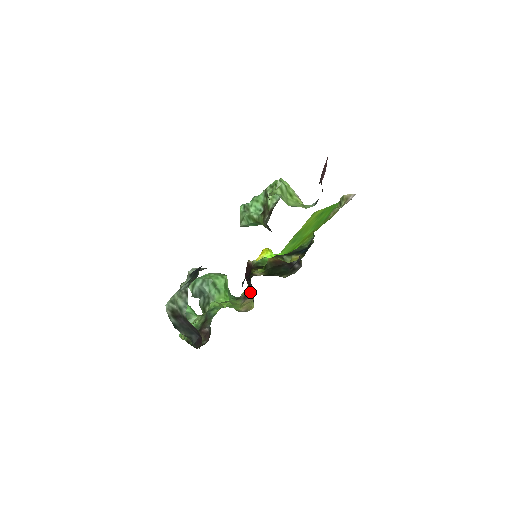
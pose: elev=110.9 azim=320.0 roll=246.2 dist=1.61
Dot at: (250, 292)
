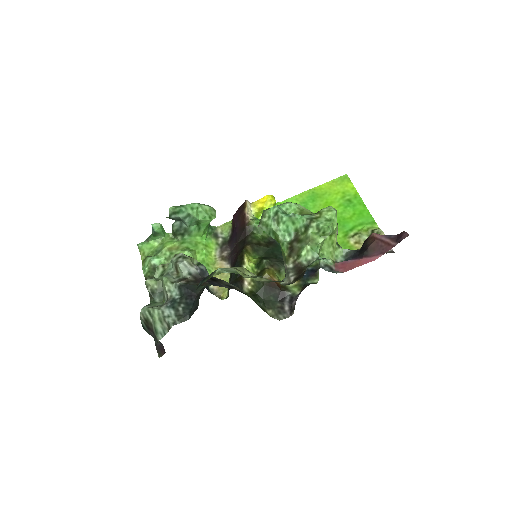
Dot at: (230, 249)
